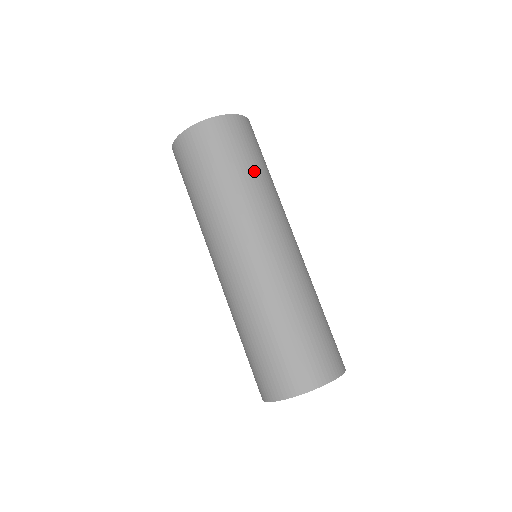
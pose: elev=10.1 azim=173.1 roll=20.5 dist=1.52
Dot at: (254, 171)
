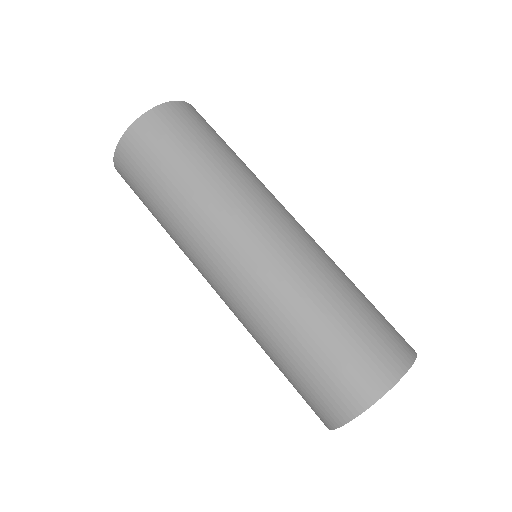
Dot at: occluded
